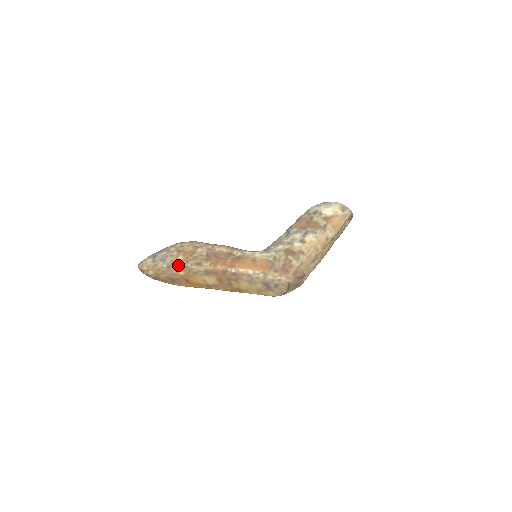
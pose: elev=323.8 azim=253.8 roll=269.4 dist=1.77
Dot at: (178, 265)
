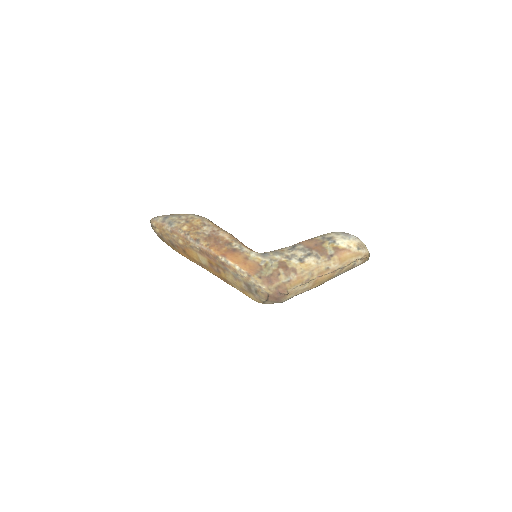
Dot at: (179, 233)
